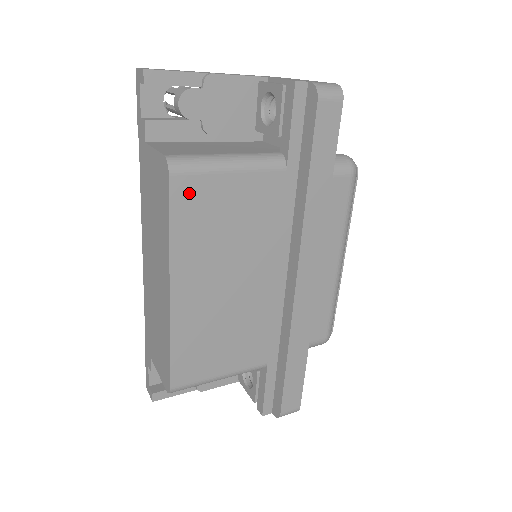
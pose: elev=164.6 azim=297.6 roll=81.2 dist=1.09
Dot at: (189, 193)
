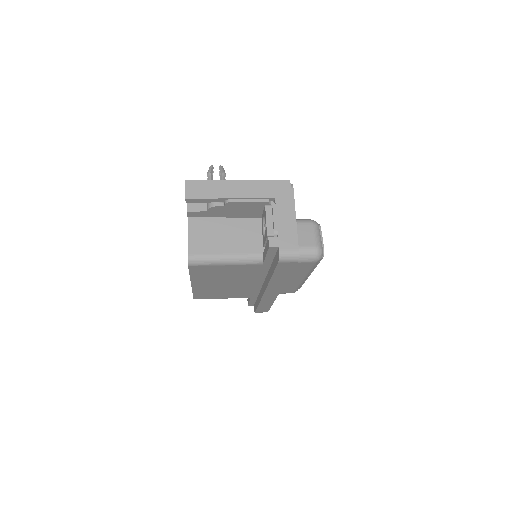
Dot at: (200, 269)
